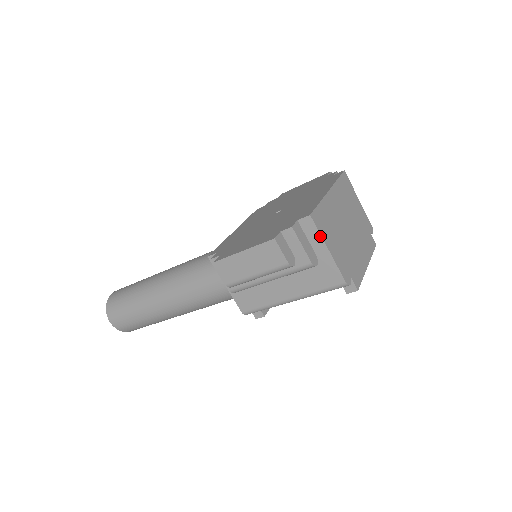
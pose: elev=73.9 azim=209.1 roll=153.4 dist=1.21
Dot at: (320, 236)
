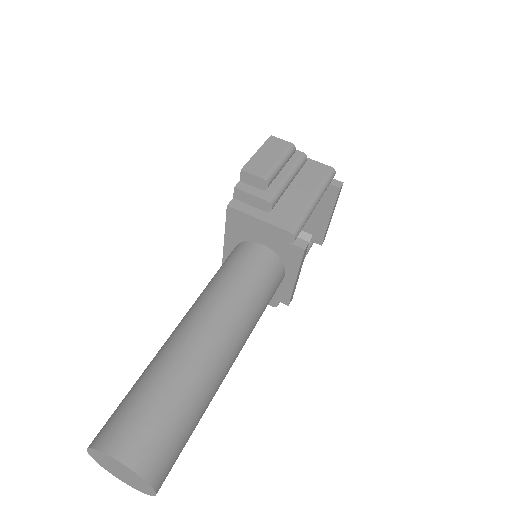
Dot at: occluded
